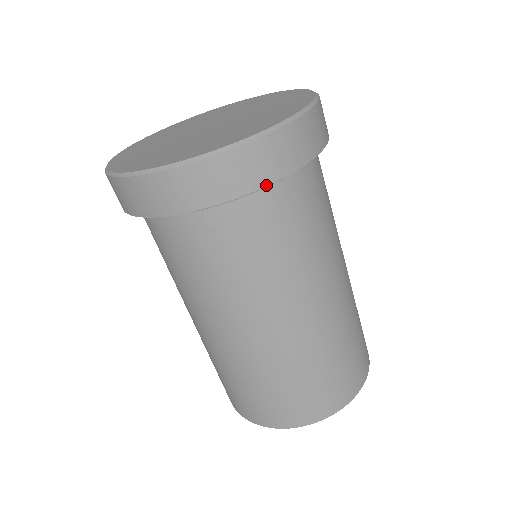
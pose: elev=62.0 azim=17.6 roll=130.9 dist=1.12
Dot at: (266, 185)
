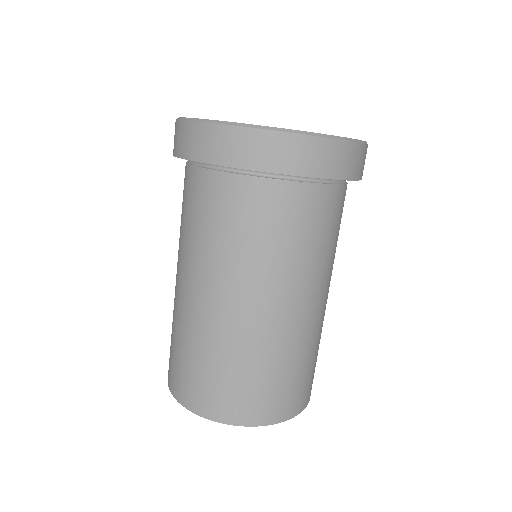
Dot at: (350, 180)
